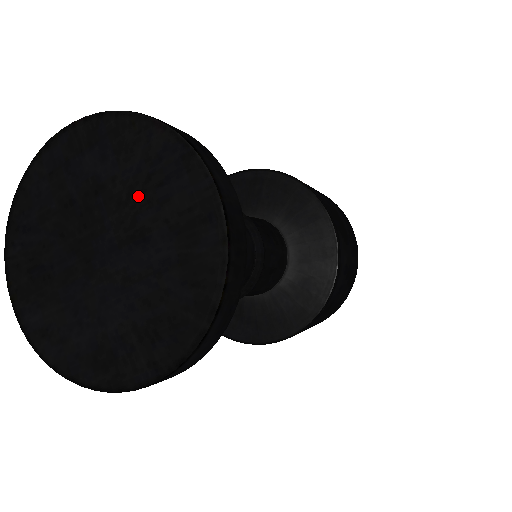
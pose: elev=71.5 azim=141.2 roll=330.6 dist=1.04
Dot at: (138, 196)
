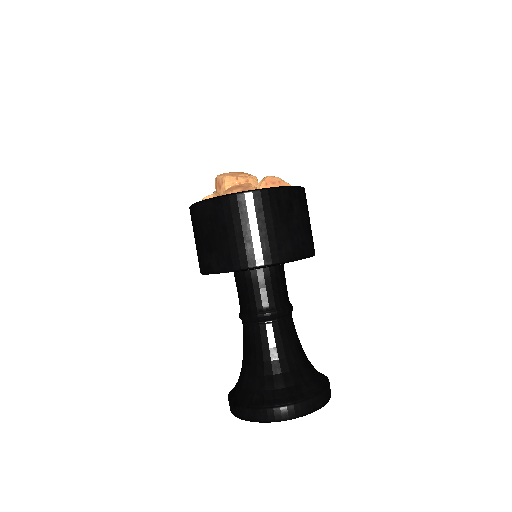
Dot at: occluded
